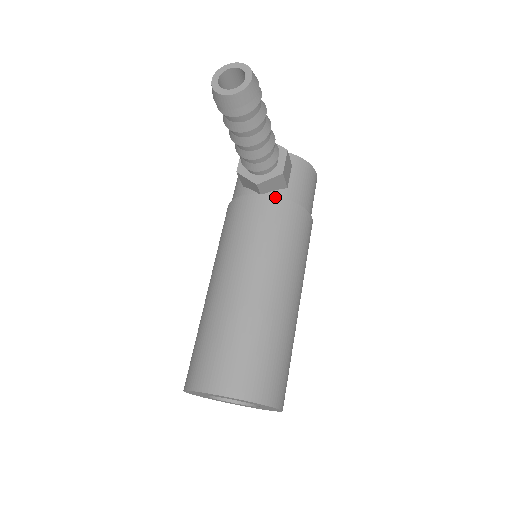
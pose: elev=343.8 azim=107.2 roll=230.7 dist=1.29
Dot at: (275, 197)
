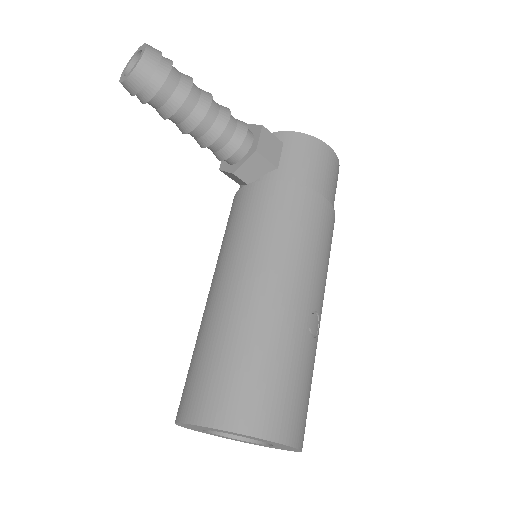
Dot at: (261, 182)
